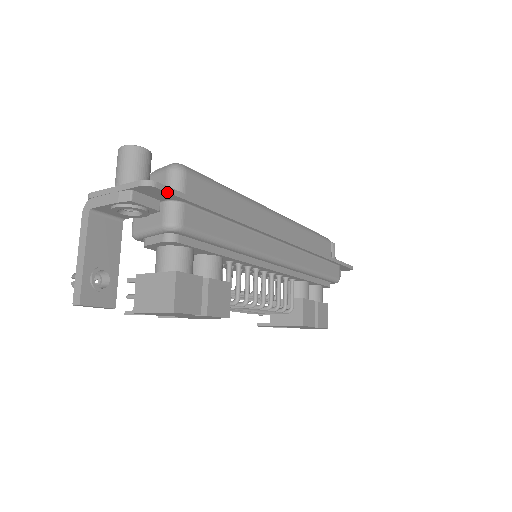
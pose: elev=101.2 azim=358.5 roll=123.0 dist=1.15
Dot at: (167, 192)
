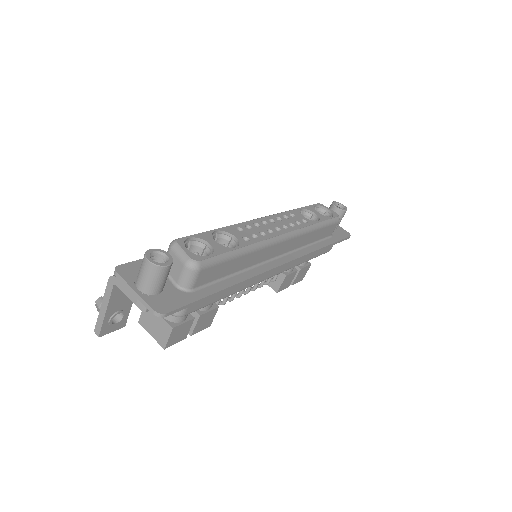
Dot at: occluded
